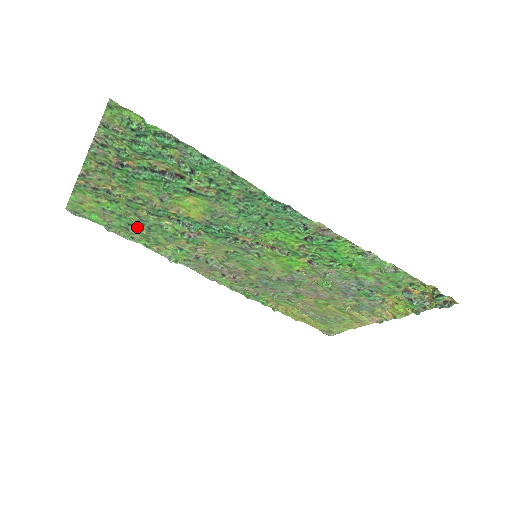
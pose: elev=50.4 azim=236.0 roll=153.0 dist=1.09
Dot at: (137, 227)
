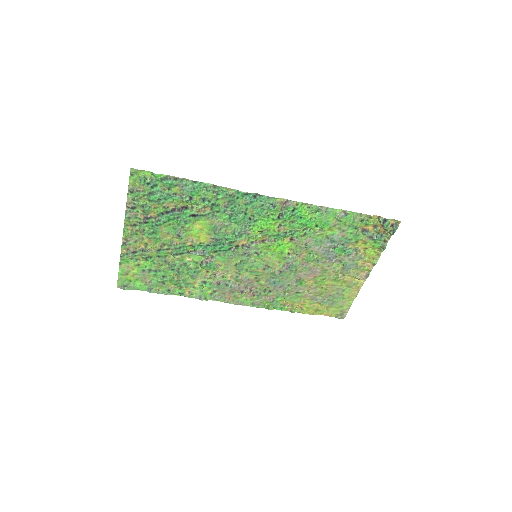
Dot at: (169, 276)
